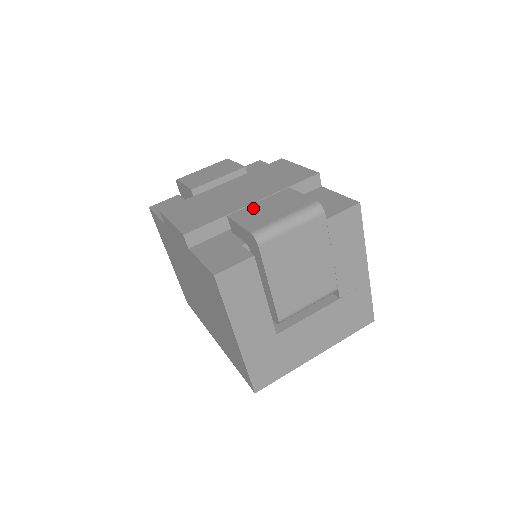
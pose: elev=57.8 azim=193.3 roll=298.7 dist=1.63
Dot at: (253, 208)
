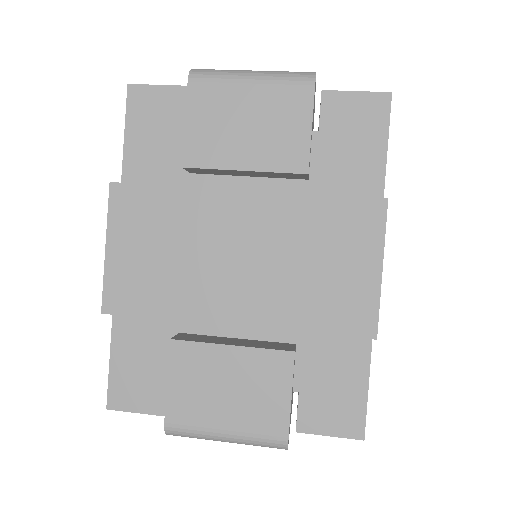
Dot at: (210, 359)
